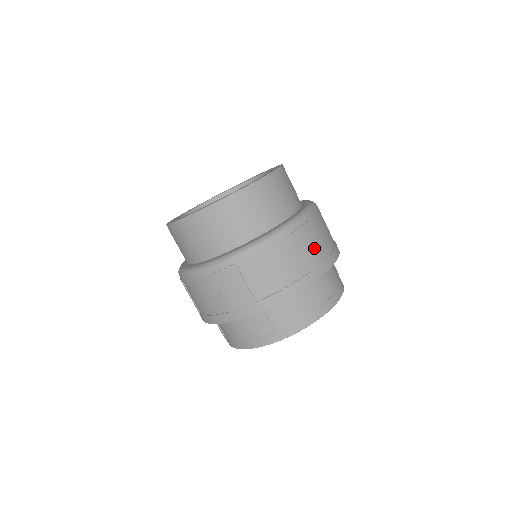
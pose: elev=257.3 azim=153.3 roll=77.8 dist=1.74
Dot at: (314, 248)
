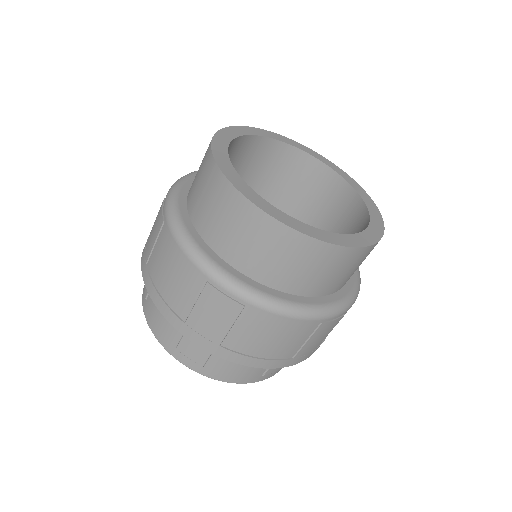
Dot at: (321, 339)
